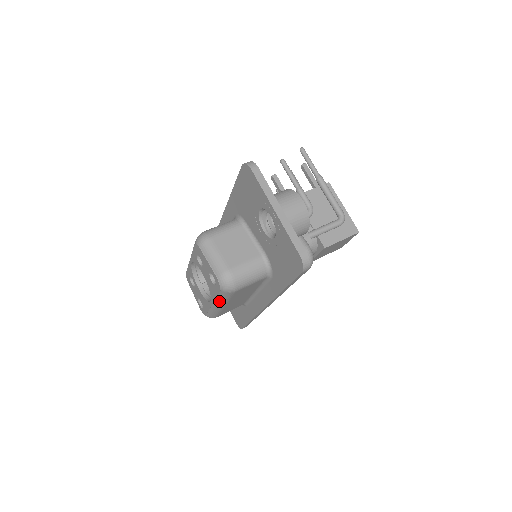
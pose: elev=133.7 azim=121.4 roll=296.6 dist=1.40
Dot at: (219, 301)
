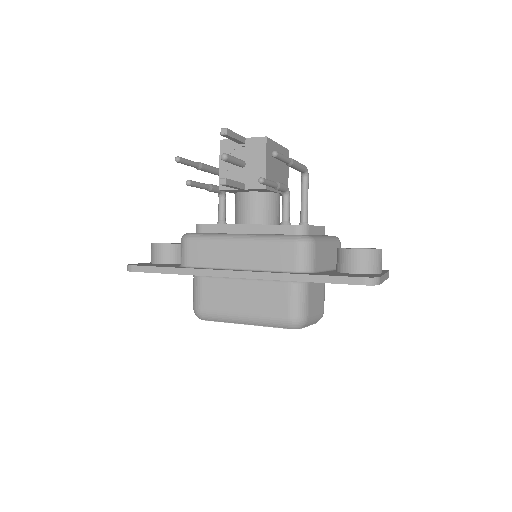
Dot at: occluded
